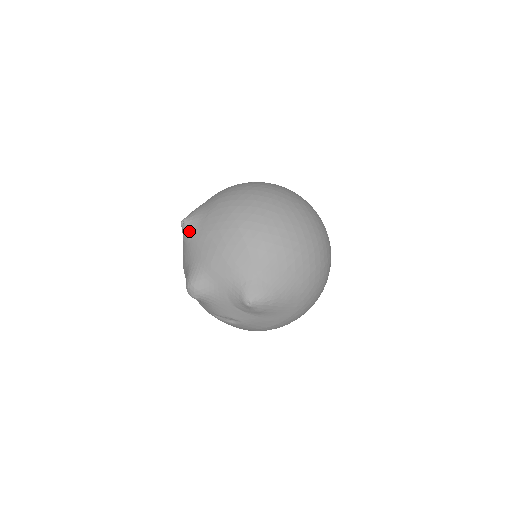
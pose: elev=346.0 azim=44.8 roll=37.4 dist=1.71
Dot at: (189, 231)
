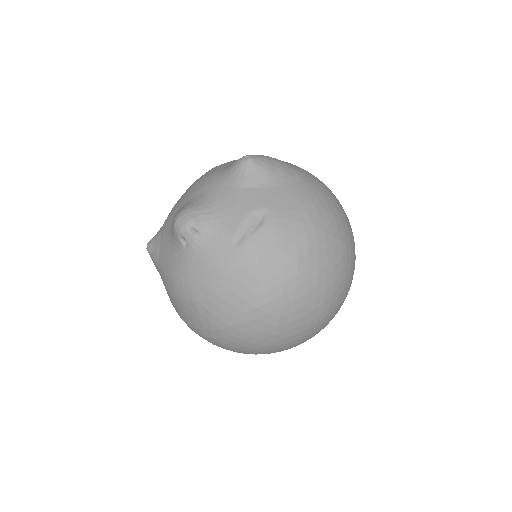
Dot at: (157, 234)
